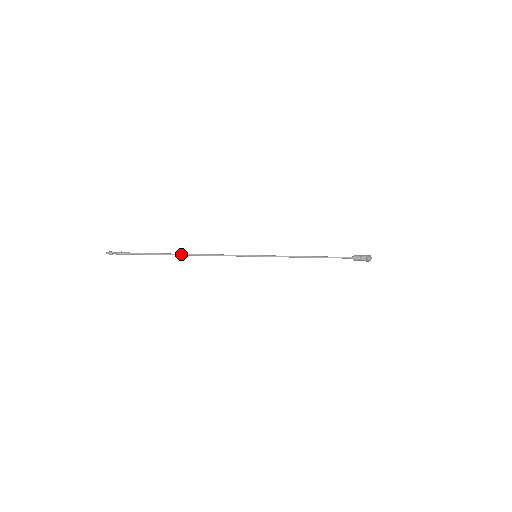
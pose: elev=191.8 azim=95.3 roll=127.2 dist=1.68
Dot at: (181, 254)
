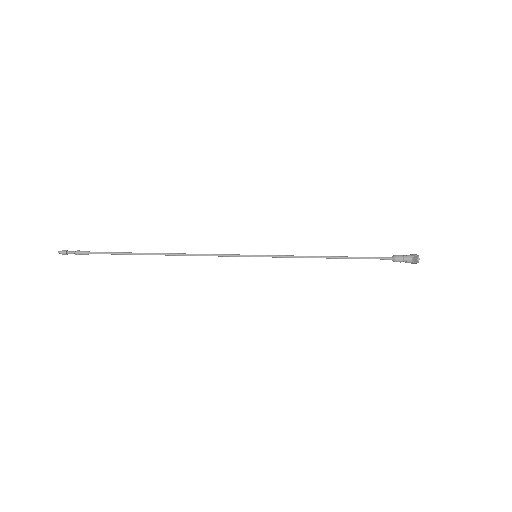
Dot at: occluded
